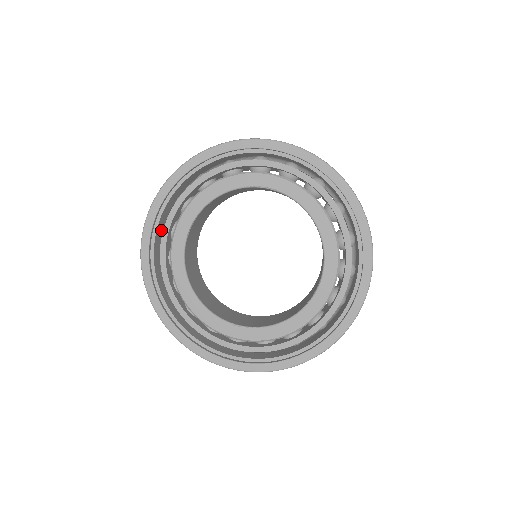
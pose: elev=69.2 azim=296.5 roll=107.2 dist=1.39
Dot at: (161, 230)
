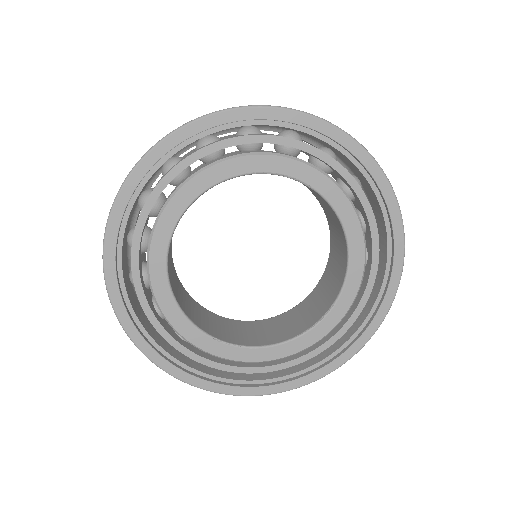
Dot at: (136, 201)
